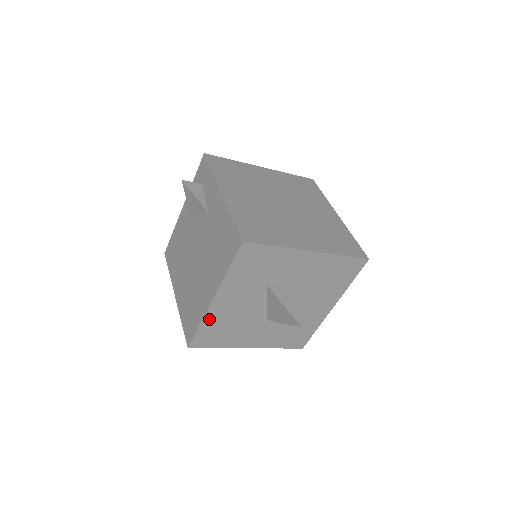
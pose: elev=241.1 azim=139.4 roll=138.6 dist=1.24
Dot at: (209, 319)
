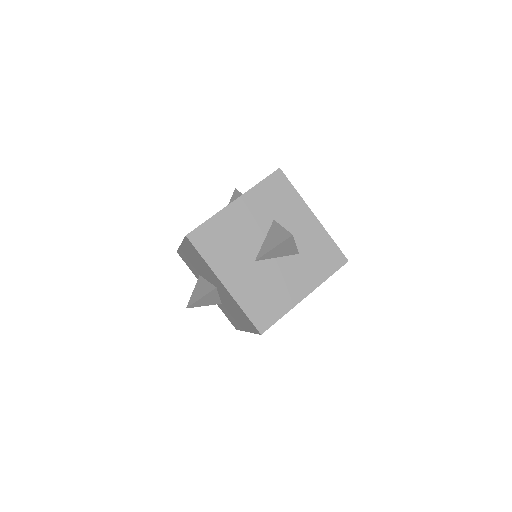
Dot at: (220, 218)
